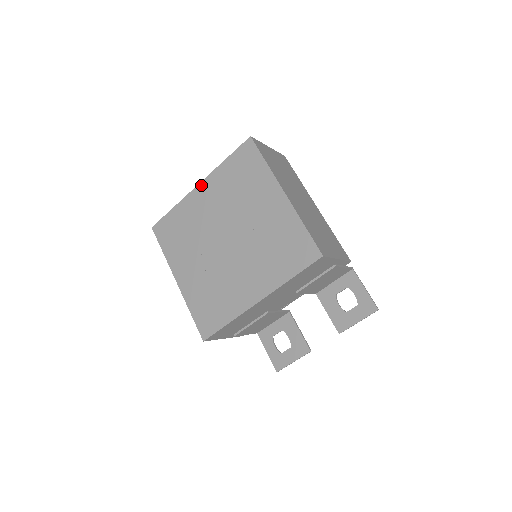
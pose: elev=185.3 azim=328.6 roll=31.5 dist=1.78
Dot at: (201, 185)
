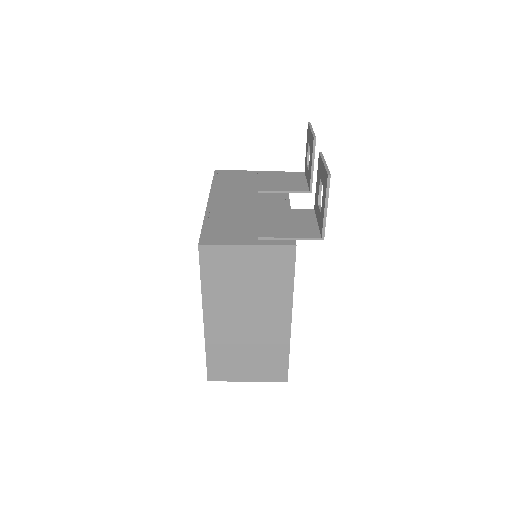
Dot at: occluded
